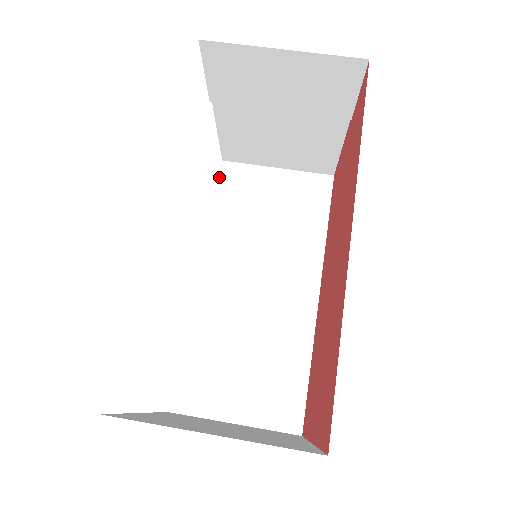
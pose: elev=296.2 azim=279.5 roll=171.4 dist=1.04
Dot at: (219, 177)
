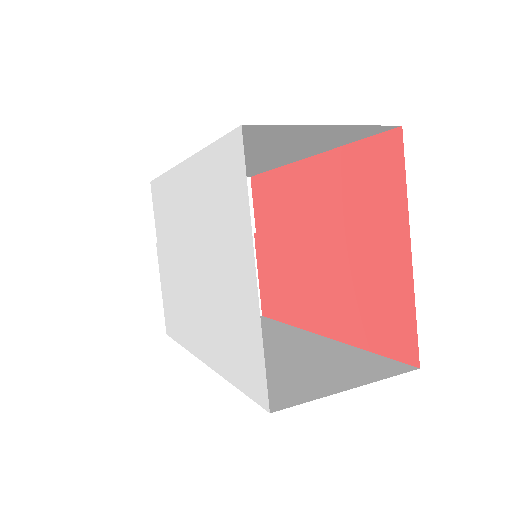
Dot at: occluded
